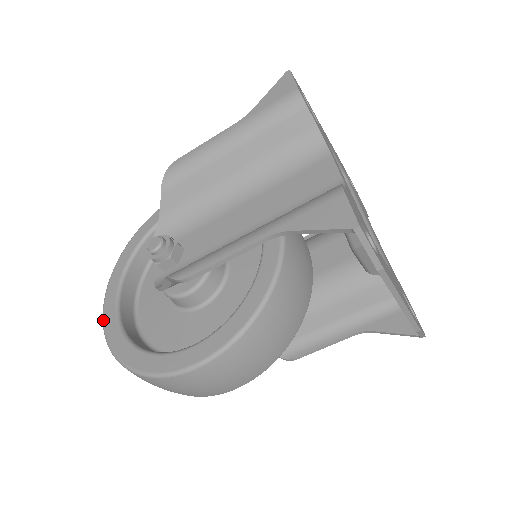
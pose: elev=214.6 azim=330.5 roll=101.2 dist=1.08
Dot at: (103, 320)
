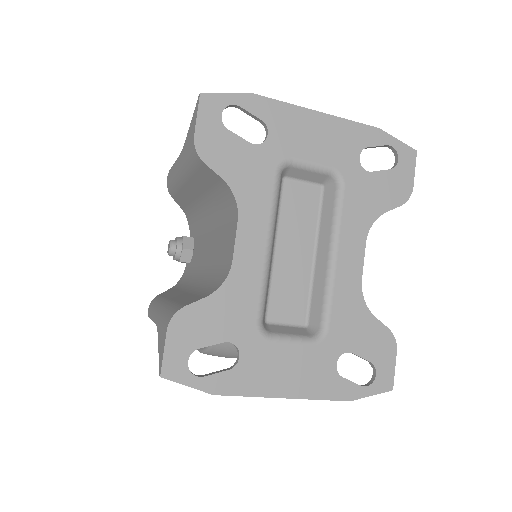
Dot at: occluded
